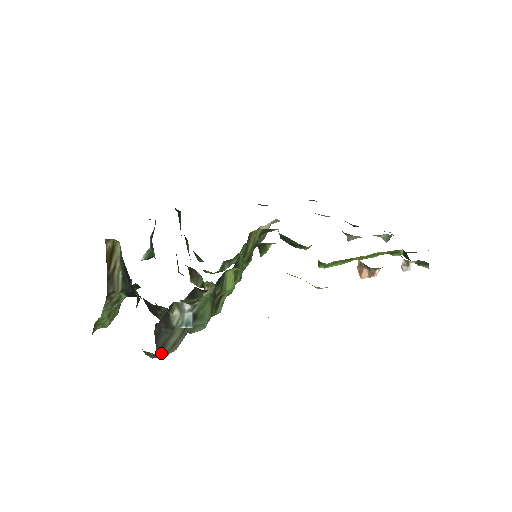
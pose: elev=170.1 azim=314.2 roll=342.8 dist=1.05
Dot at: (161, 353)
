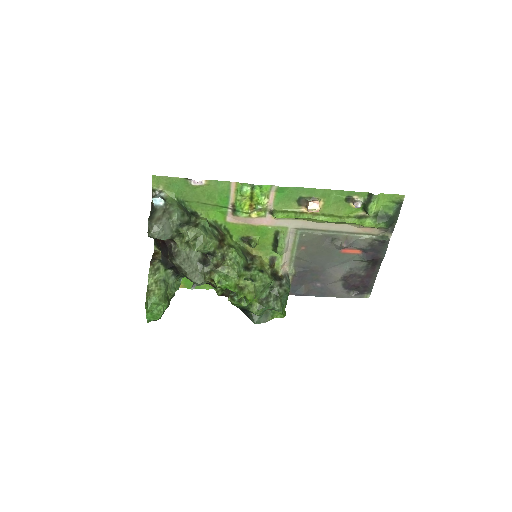
Dot at: (152, 222)
